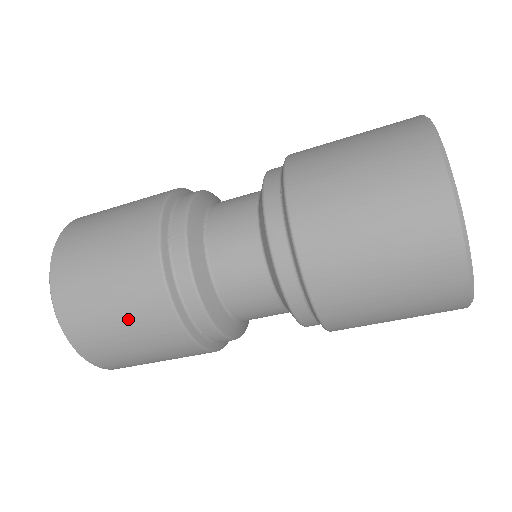
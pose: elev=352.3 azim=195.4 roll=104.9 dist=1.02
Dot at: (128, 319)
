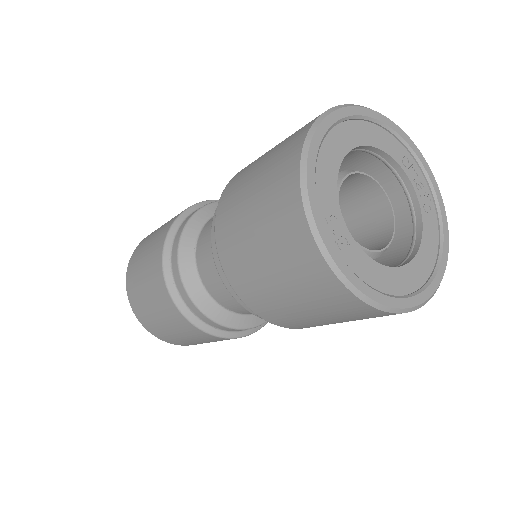
Dot at: (166, 321)
